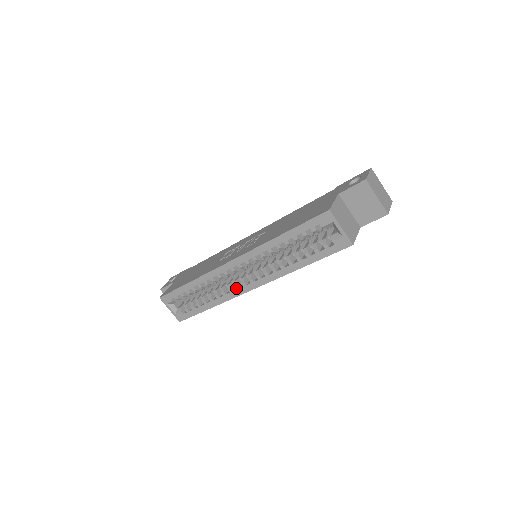
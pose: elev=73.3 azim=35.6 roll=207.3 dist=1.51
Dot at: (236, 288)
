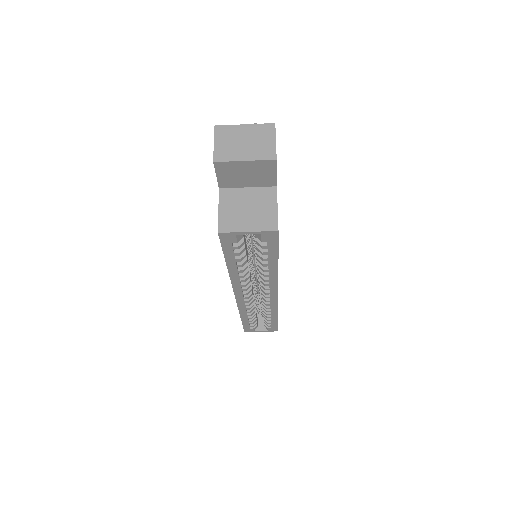
Dot at: occluded
